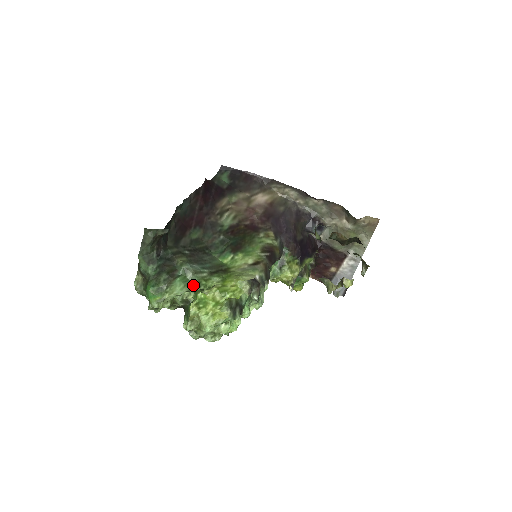
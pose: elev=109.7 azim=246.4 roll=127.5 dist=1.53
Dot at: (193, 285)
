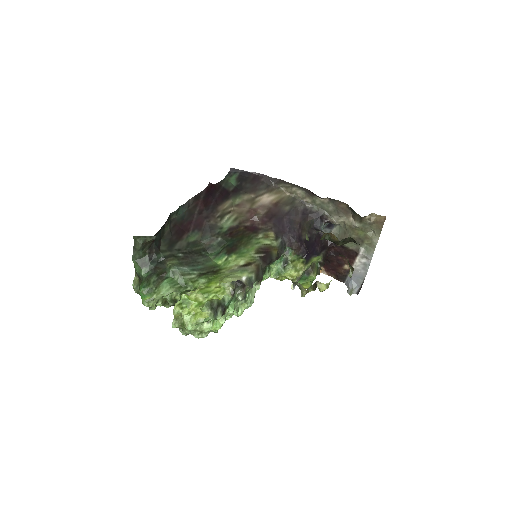
Dot at: (180, 286)
